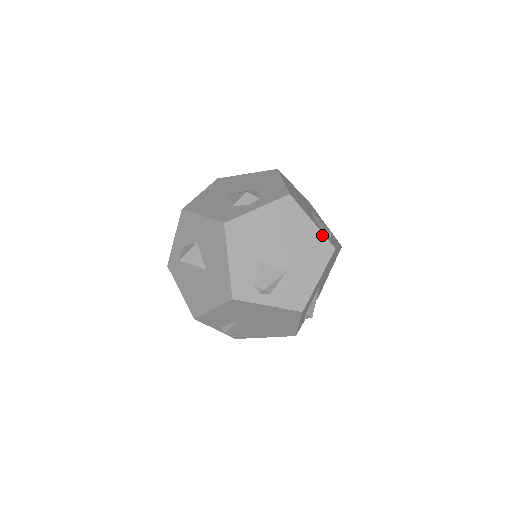
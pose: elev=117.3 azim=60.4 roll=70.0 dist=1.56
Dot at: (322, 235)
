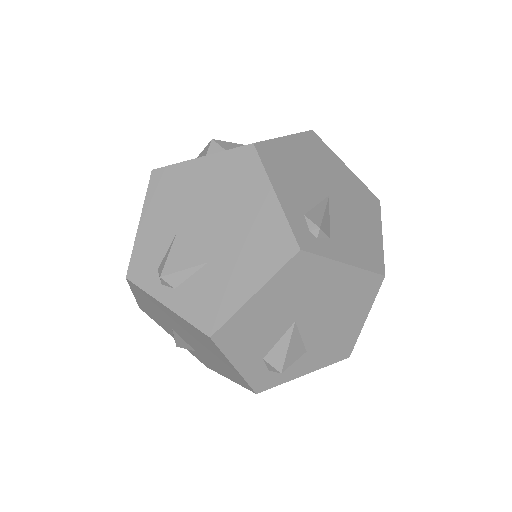
Dot at: (284, 220)
